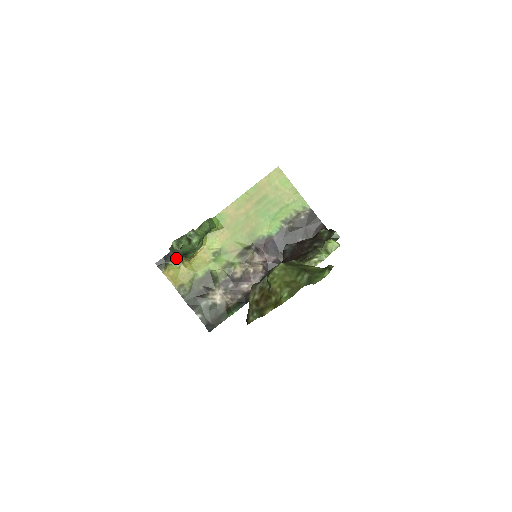
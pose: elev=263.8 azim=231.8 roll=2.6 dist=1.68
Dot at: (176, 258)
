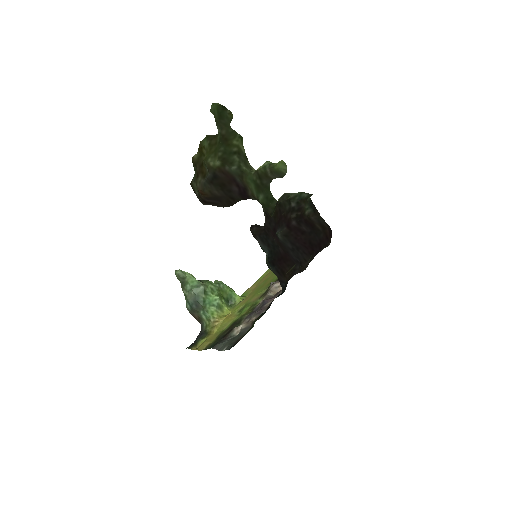
Dot at: (205, 334)
